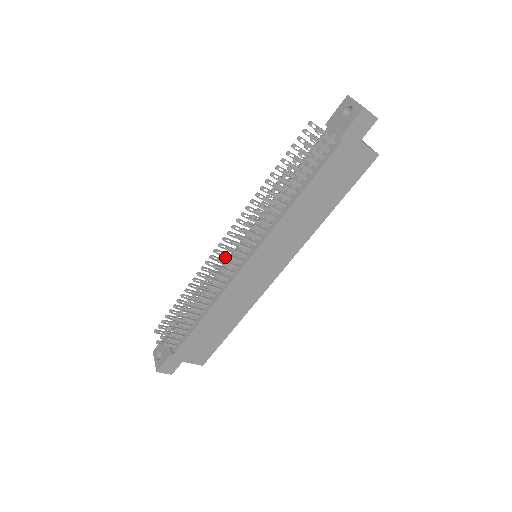
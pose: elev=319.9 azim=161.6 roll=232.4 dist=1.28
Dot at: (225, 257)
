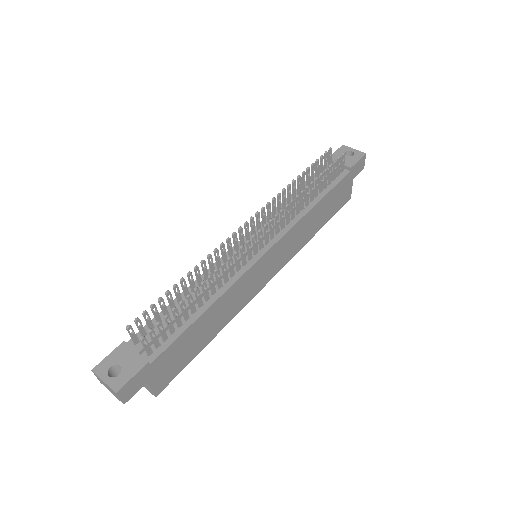
Dot at: occluded
